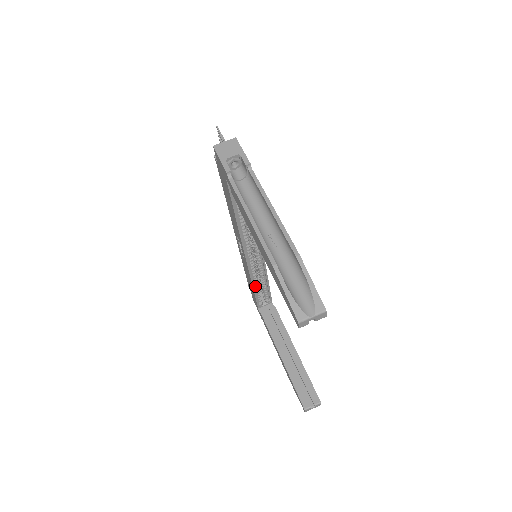
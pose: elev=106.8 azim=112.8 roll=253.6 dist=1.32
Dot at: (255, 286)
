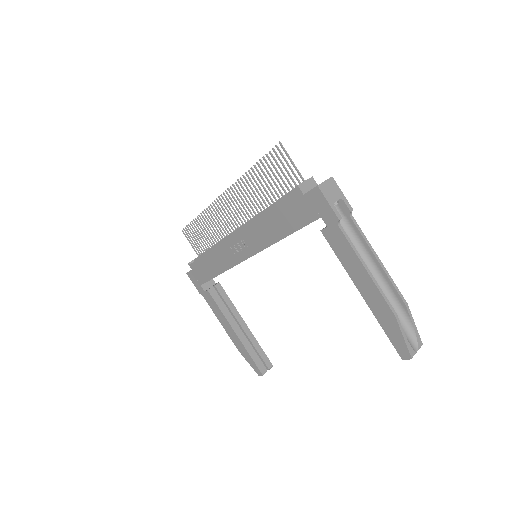
Dot at: occluded
